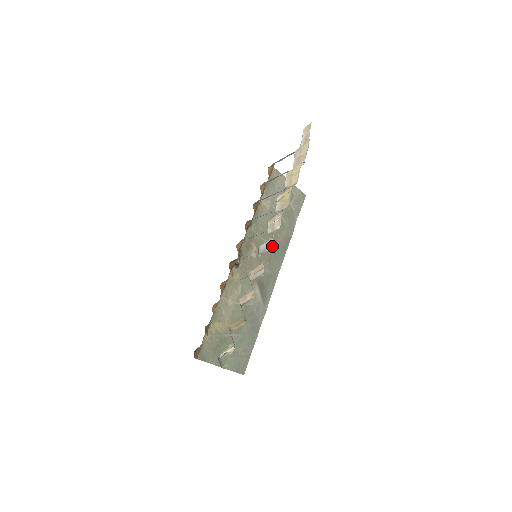
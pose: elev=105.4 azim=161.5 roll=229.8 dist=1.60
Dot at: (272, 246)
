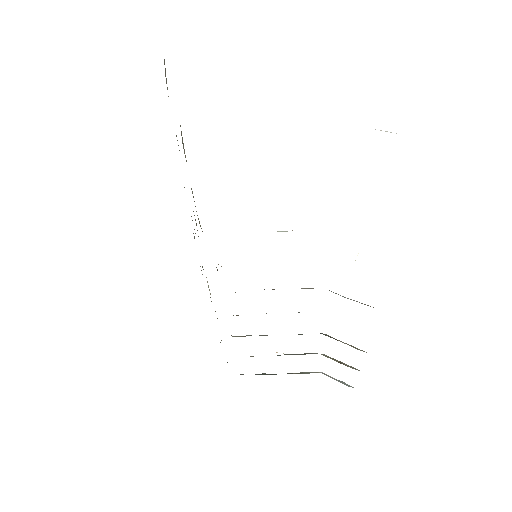
Dot at: occluded
